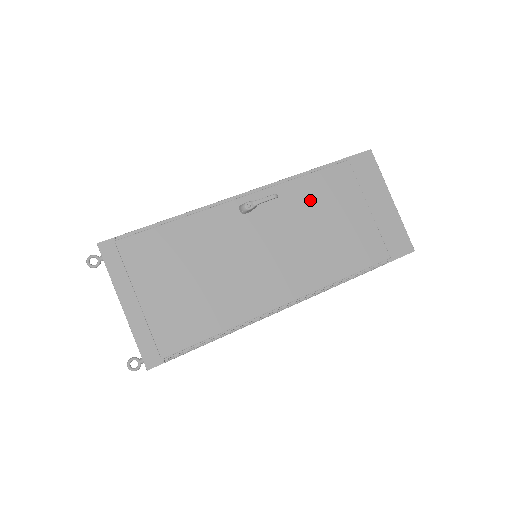
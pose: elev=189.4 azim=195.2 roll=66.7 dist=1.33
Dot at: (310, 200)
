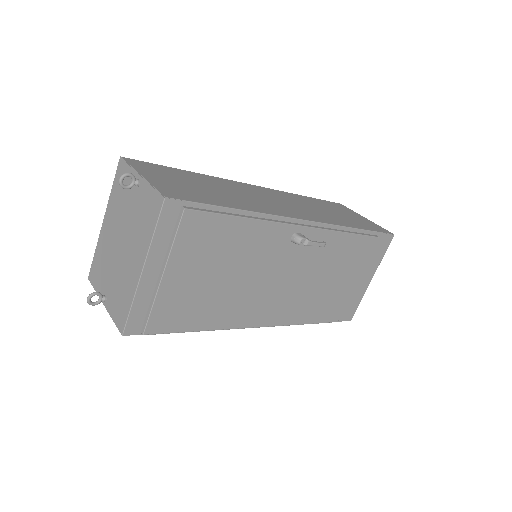
Dot at: (336, 255)
